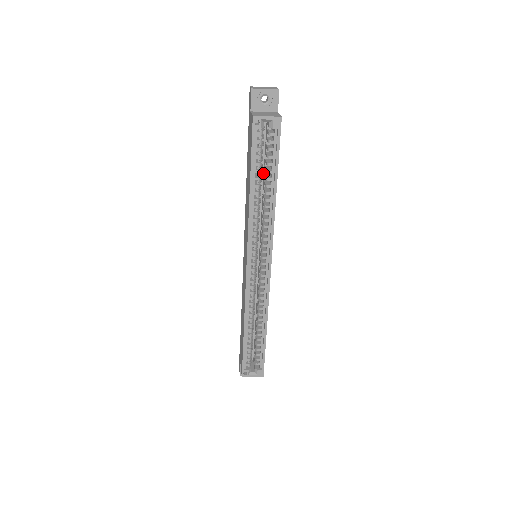
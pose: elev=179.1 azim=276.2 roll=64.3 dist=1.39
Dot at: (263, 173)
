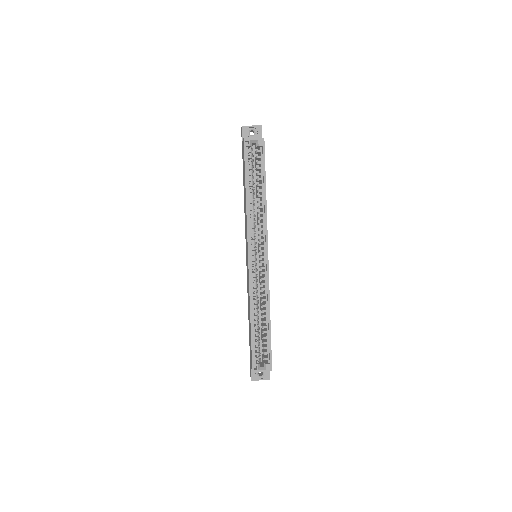
Dot at: (256, 186)
